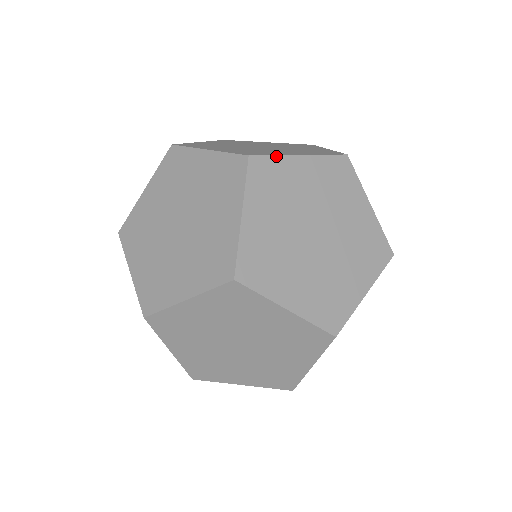
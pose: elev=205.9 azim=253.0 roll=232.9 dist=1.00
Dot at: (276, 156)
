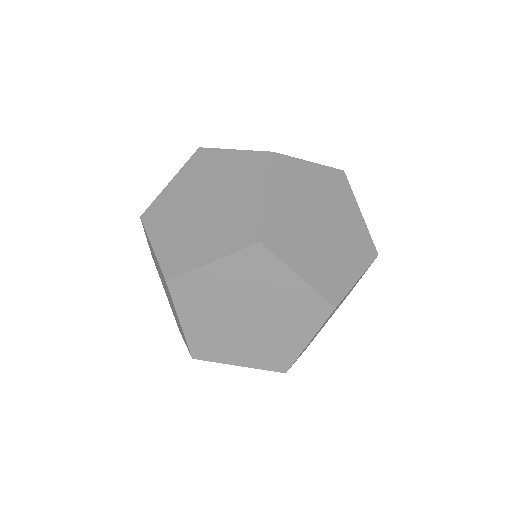
Dot at: (216, 149)
